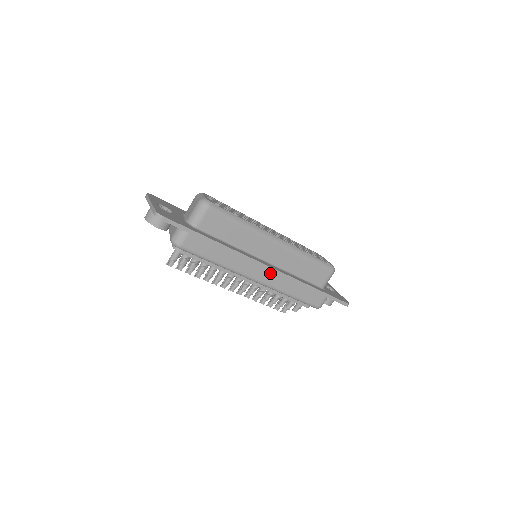
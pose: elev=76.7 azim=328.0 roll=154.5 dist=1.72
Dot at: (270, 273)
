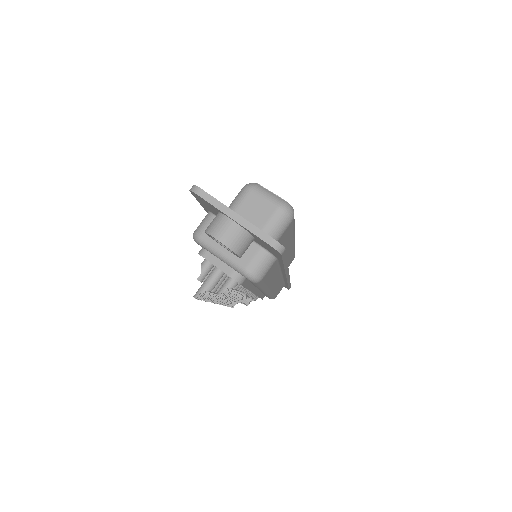
Dot at: (280, 279)
